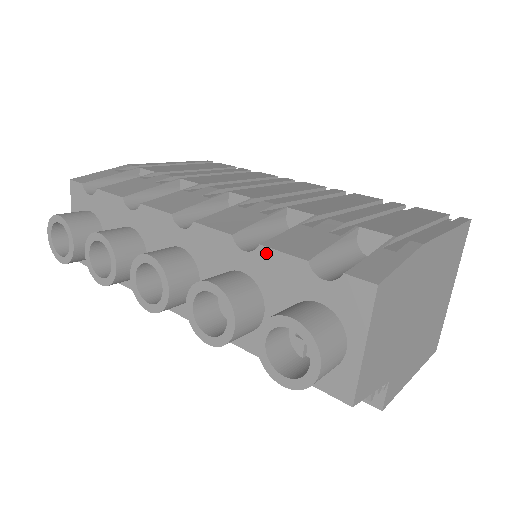
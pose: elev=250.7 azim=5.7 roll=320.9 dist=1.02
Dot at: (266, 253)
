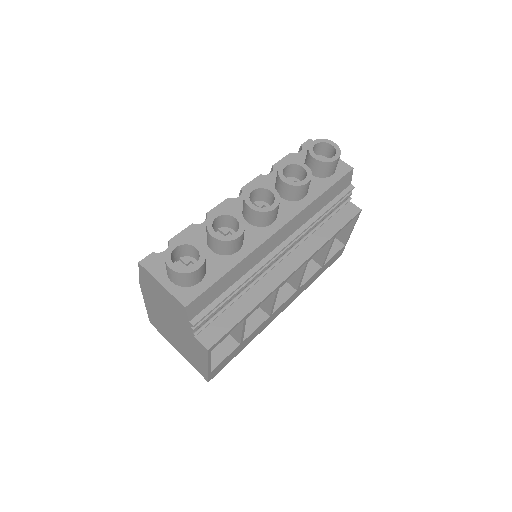
Dot at: (277, 165)
